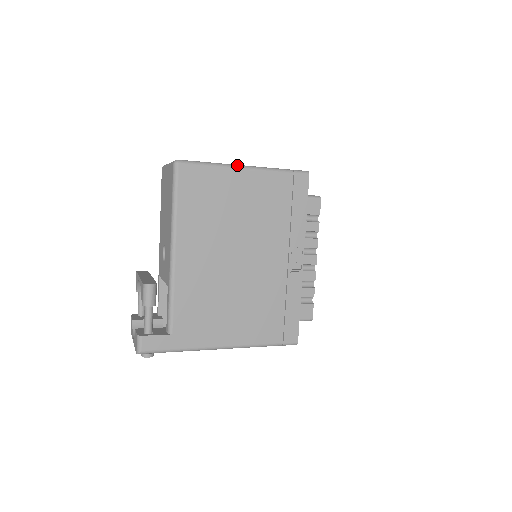
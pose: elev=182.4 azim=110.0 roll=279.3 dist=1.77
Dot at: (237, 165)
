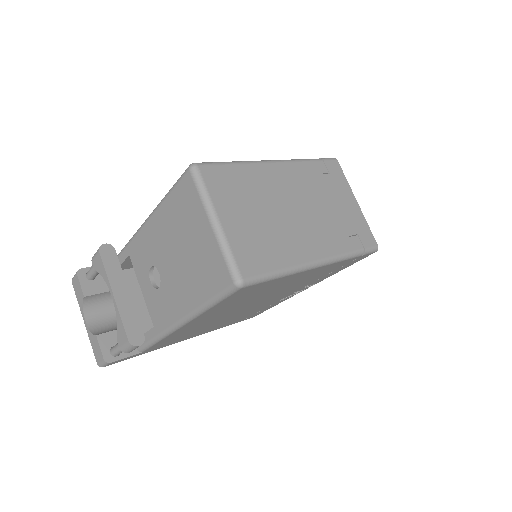
Dot at: (311, 265)
